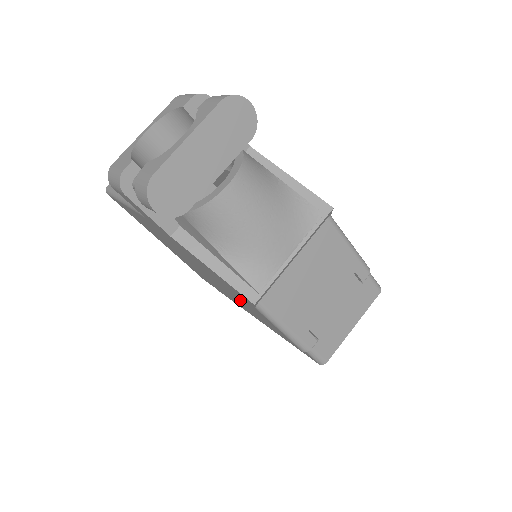
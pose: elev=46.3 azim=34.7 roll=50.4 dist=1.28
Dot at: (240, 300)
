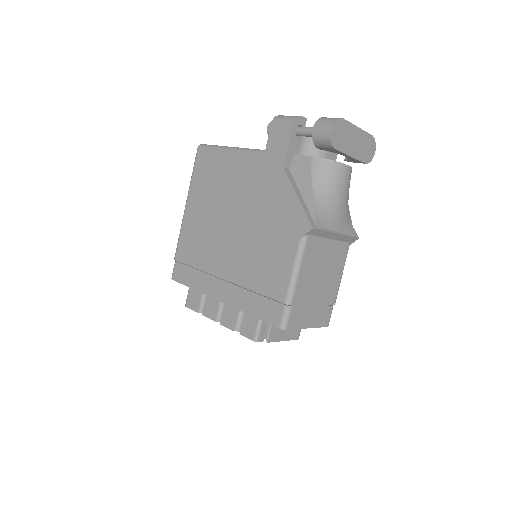
Dot at: (264, 246)
